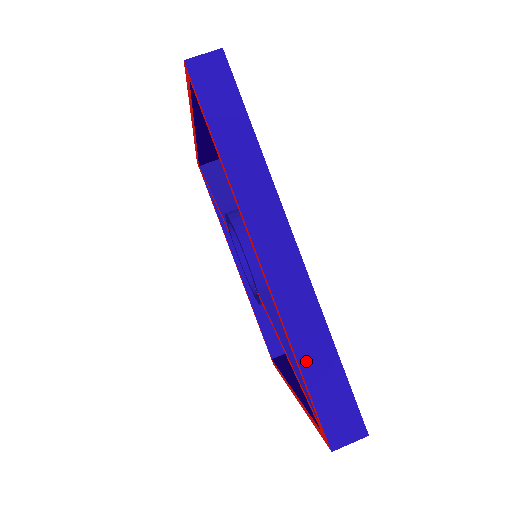
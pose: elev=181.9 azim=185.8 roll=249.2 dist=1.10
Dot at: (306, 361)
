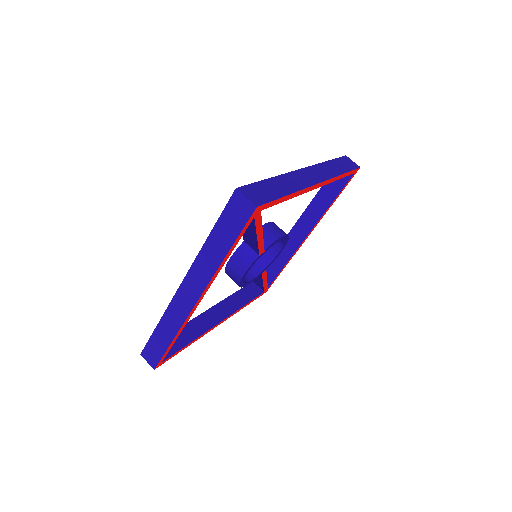
Dot at: (274, 181)
